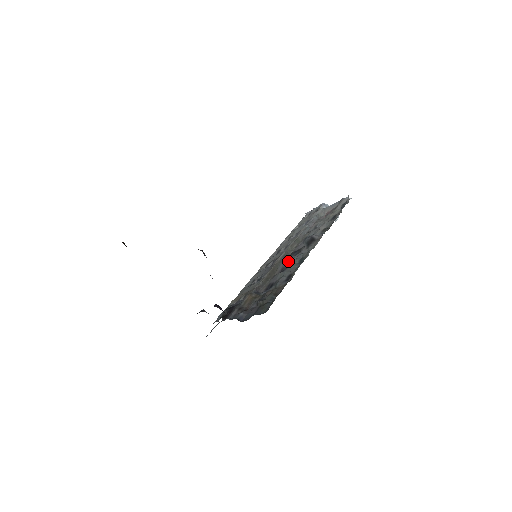
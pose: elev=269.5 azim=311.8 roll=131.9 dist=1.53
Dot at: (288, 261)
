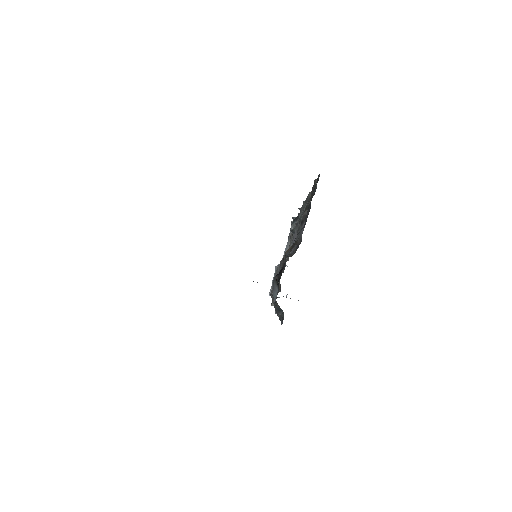
Dot at: (293, 242)
